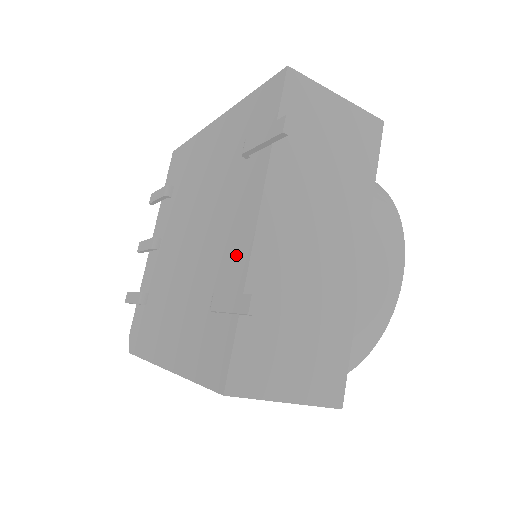
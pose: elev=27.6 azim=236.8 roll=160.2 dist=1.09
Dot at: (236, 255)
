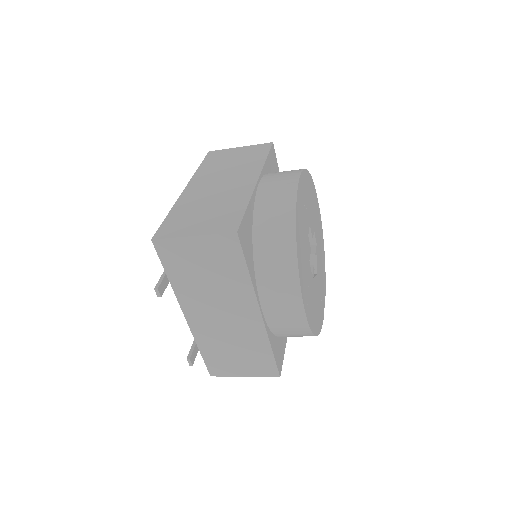
Dot at: occluded
